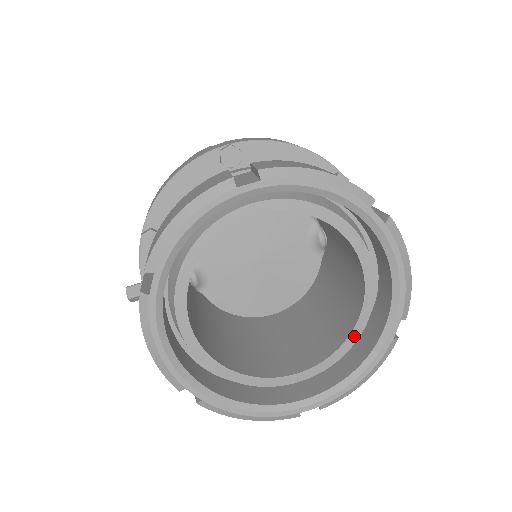
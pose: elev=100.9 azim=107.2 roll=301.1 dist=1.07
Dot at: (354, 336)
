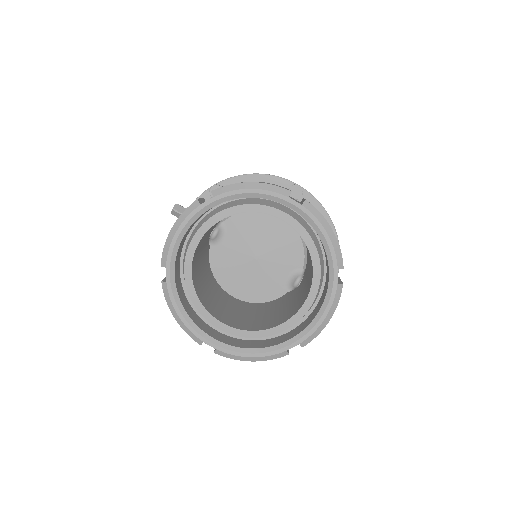
Dot at: (268, 332)
